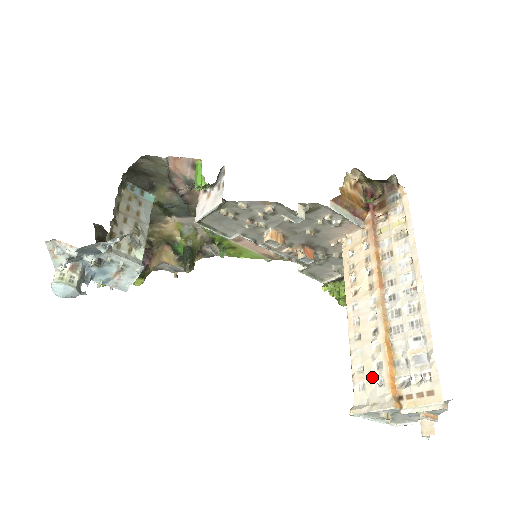
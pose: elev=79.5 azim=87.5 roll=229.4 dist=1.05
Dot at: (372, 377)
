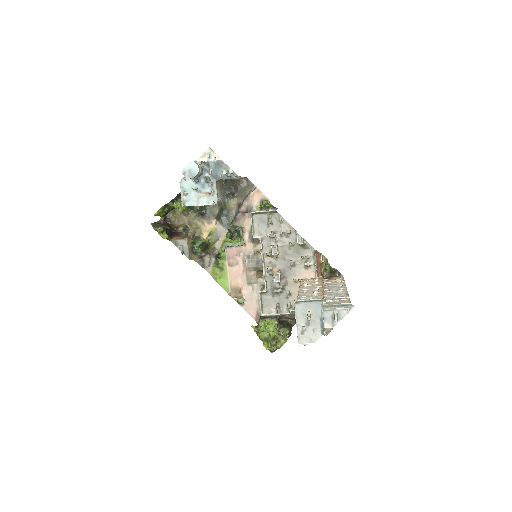
Dot at: (312, 297)
